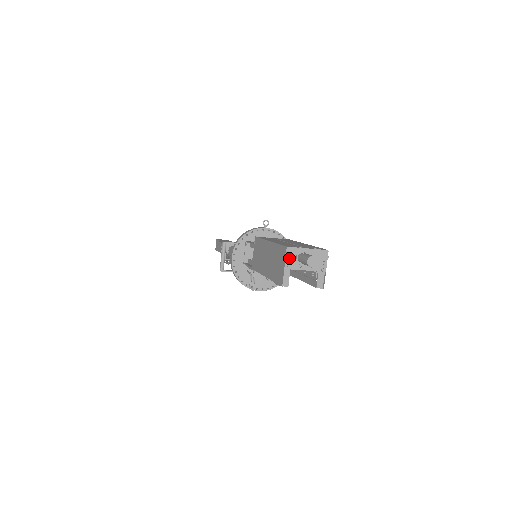
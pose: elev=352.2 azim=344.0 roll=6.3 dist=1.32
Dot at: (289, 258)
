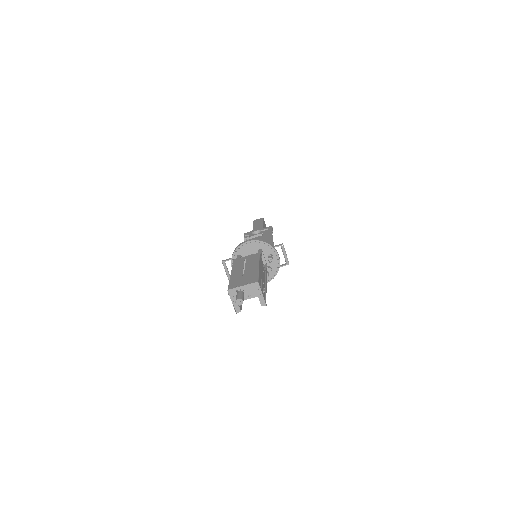
Dot at: (232, 296)
